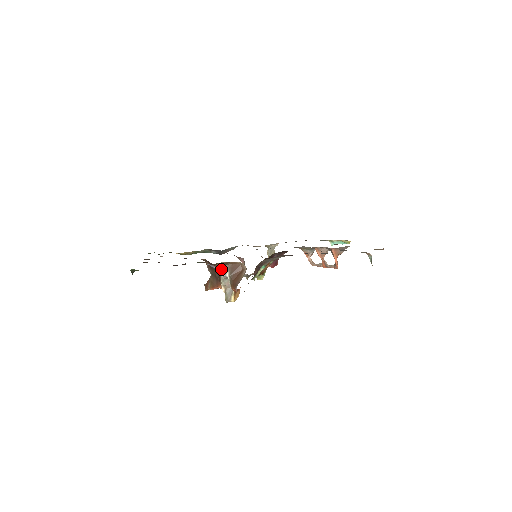
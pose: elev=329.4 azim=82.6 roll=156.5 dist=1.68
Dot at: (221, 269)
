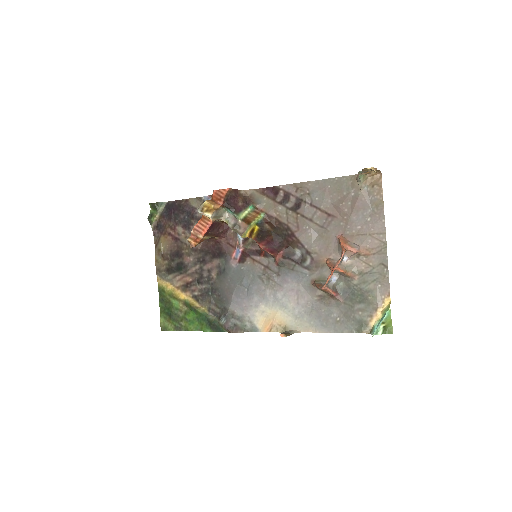
Dot at: occluded
